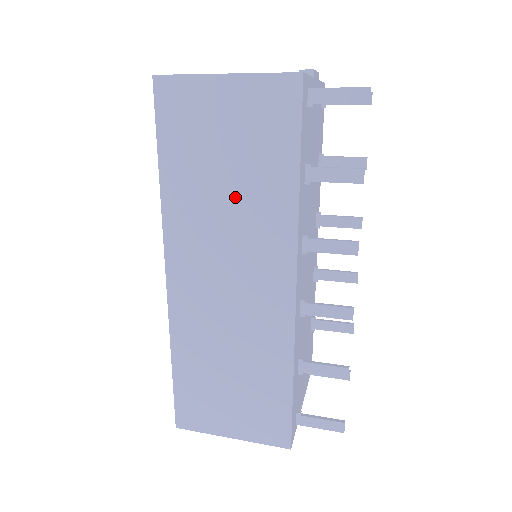
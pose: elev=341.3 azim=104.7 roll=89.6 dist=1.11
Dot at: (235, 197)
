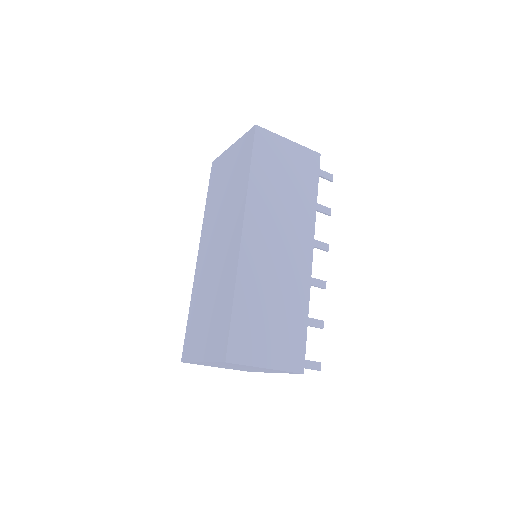
Dot at: (288, 198)
